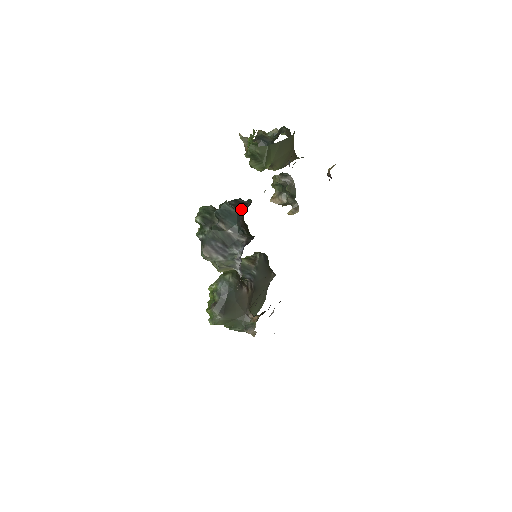
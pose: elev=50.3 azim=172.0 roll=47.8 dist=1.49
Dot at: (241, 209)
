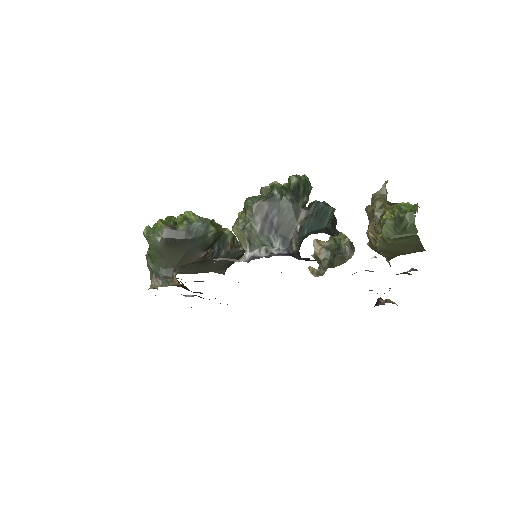
Dot at: (330, 230)
